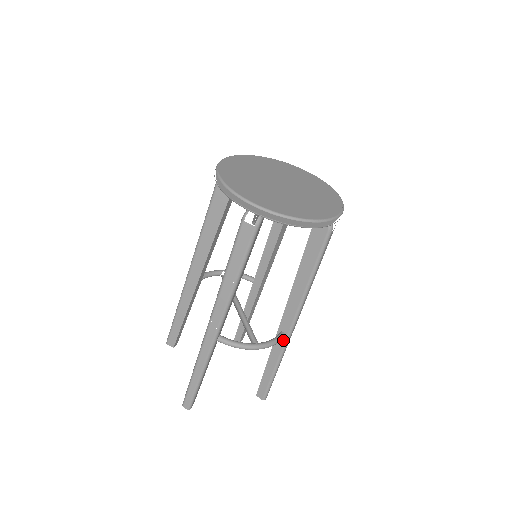
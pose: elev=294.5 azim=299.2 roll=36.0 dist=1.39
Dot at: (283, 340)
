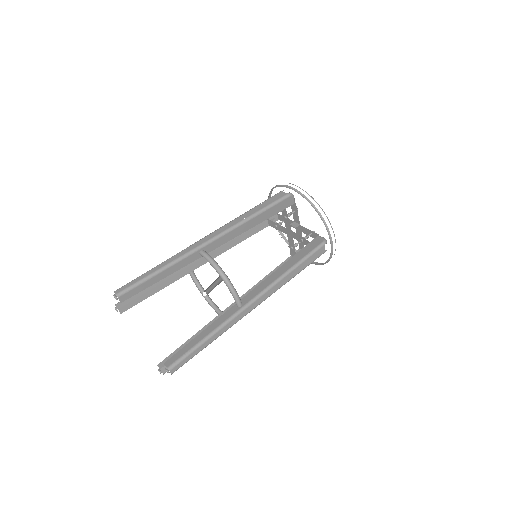
Dot at: (237, 309)
